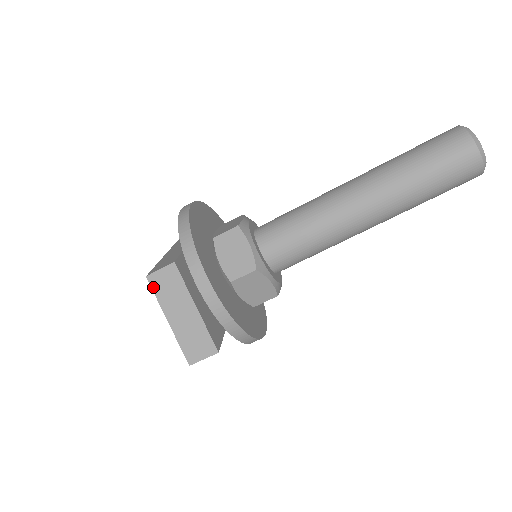
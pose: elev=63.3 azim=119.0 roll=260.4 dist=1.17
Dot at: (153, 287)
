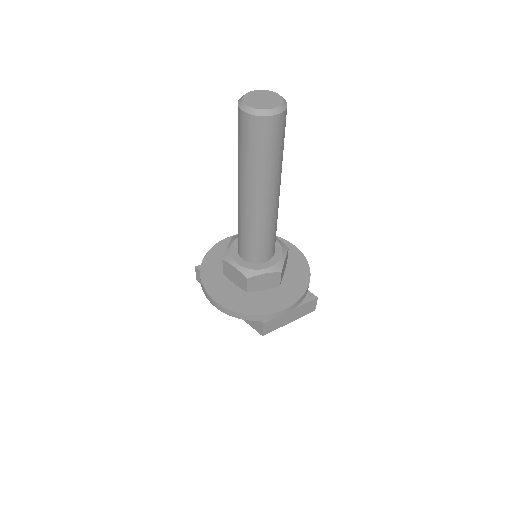
Dot at: occluded
